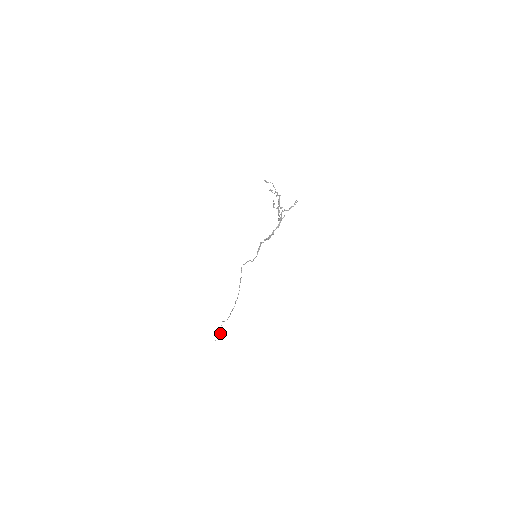
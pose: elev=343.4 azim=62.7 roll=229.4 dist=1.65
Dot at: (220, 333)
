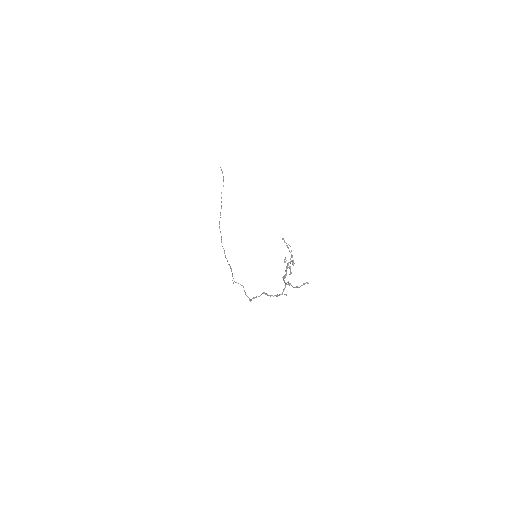
Dot at: occluded
